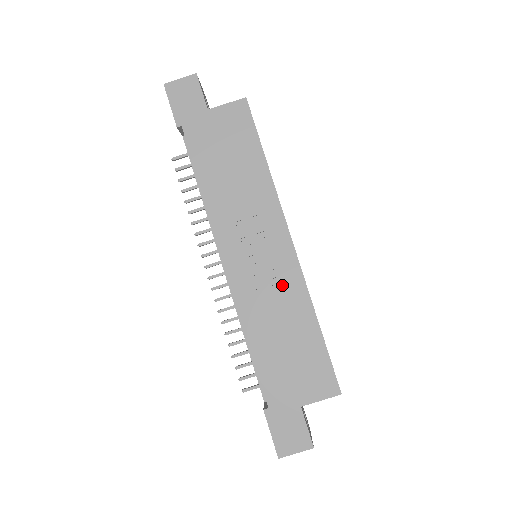
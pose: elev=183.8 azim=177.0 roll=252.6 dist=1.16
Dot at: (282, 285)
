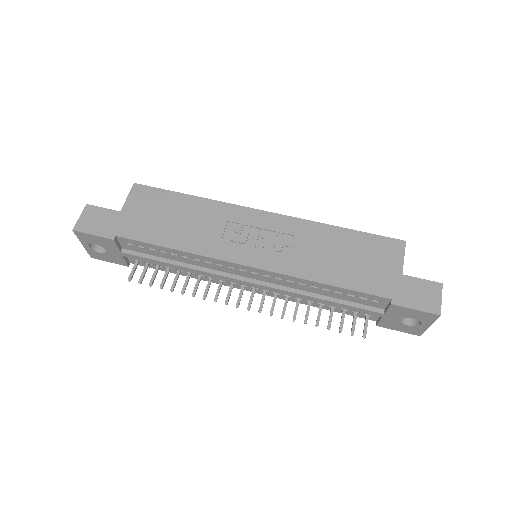
Dot at: (294, 235)
